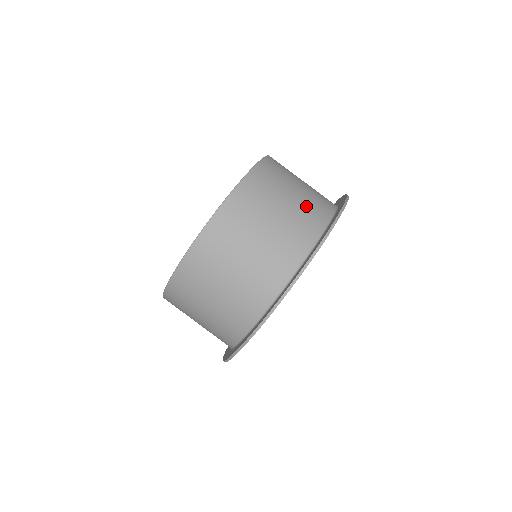
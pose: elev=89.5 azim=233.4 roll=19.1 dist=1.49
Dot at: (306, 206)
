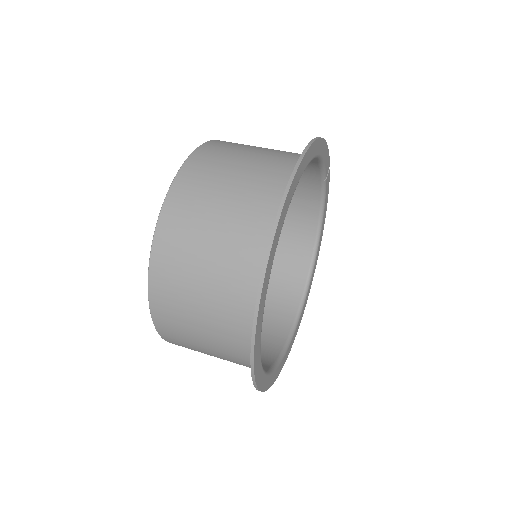
Dot at: (269, 161)
